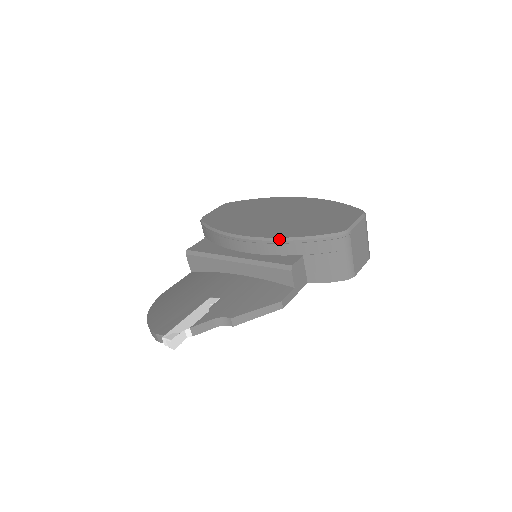
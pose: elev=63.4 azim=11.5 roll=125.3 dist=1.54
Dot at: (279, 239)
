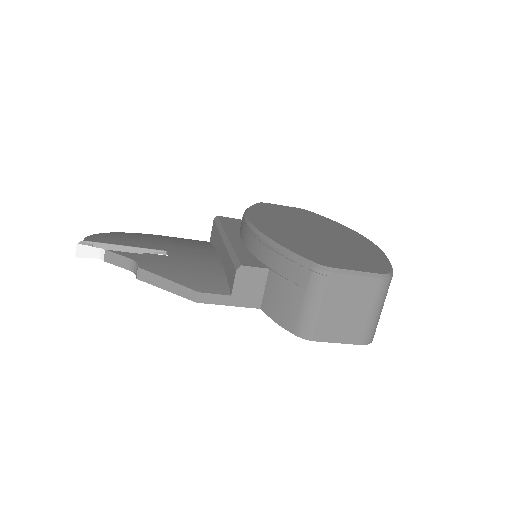
Dot at: (263, 235)
